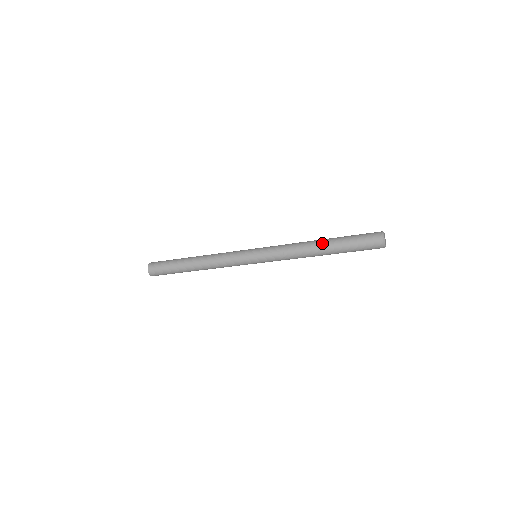
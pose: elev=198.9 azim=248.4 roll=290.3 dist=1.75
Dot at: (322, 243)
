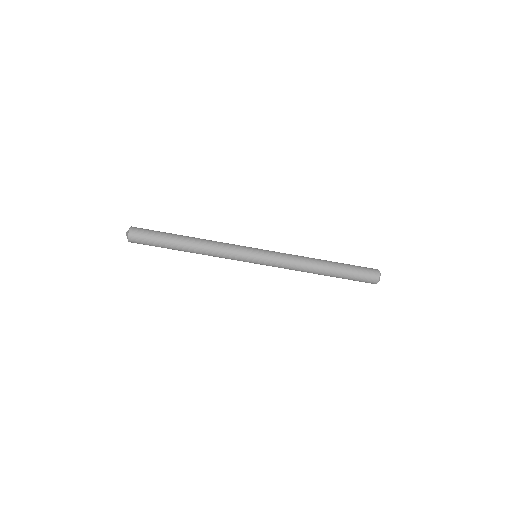
Dot at: (325, 260)
